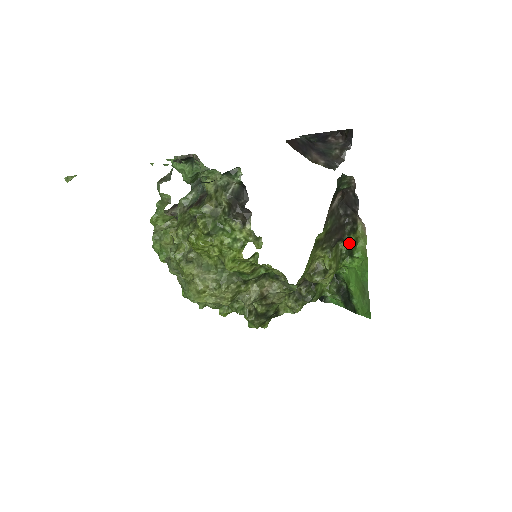
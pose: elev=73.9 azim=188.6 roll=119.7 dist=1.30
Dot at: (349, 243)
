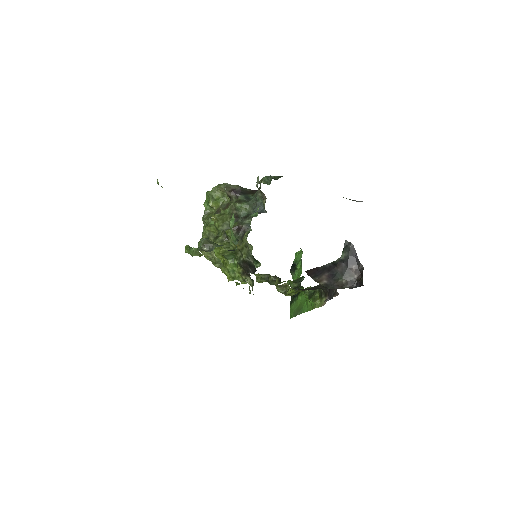
Dot at: (314, 293)
